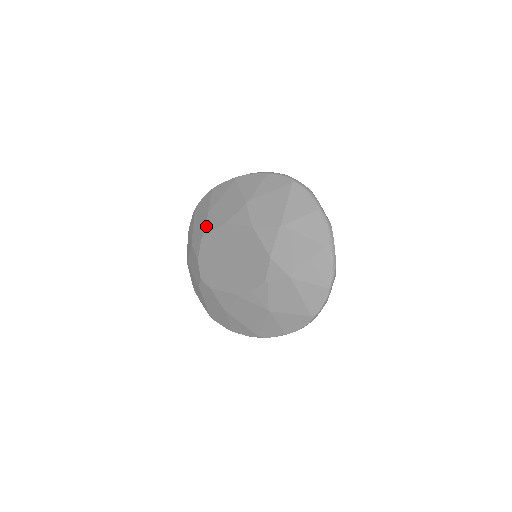
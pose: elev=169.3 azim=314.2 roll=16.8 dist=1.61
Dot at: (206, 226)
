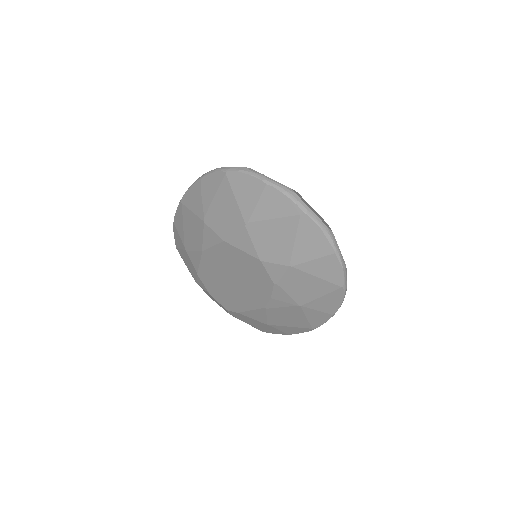
Dot at: (192, 262)
